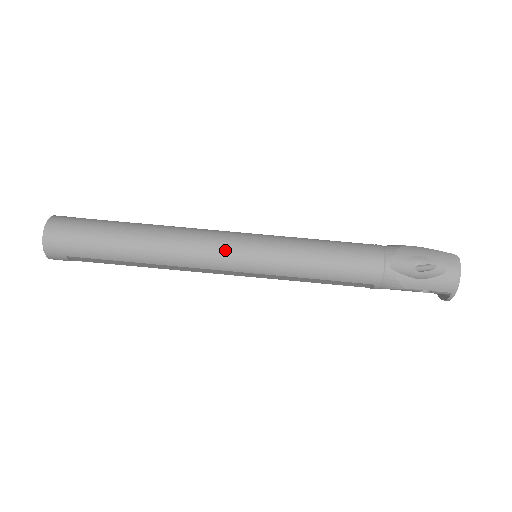
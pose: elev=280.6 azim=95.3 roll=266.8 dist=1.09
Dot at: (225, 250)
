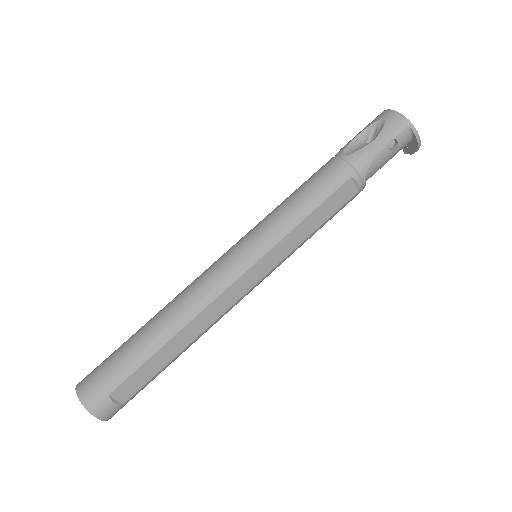
Dot at: (222, 263)
